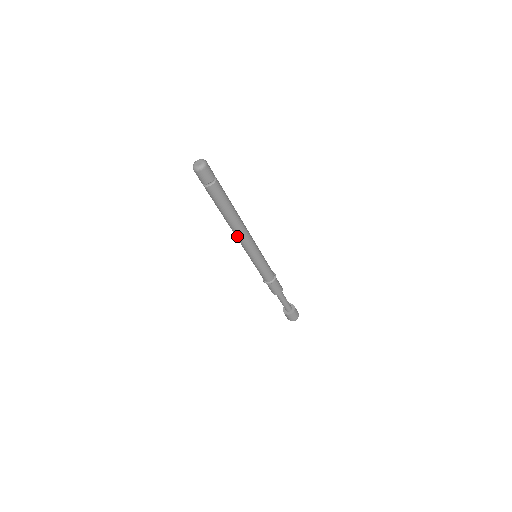
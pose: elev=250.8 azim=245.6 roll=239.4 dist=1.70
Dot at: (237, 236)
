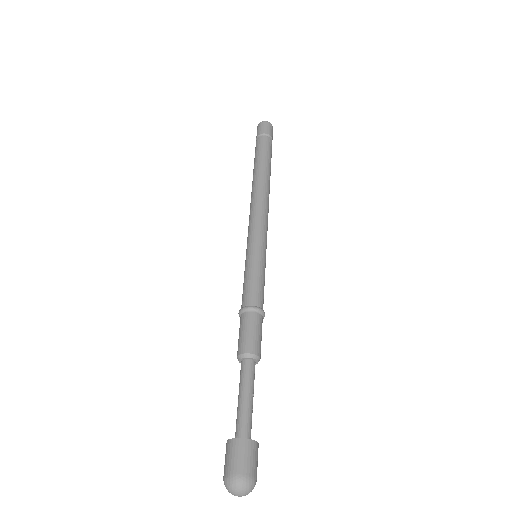
Dot at: (253, 203)
